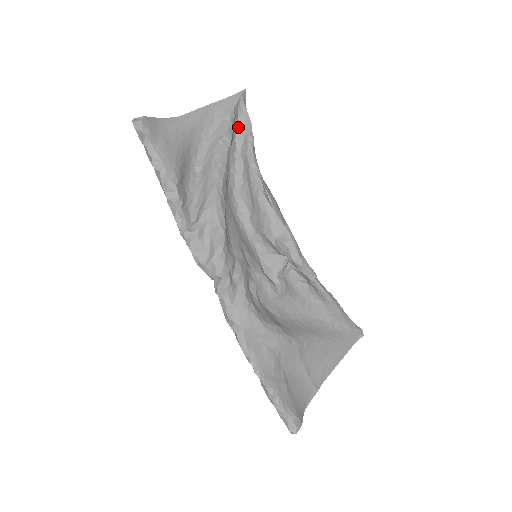
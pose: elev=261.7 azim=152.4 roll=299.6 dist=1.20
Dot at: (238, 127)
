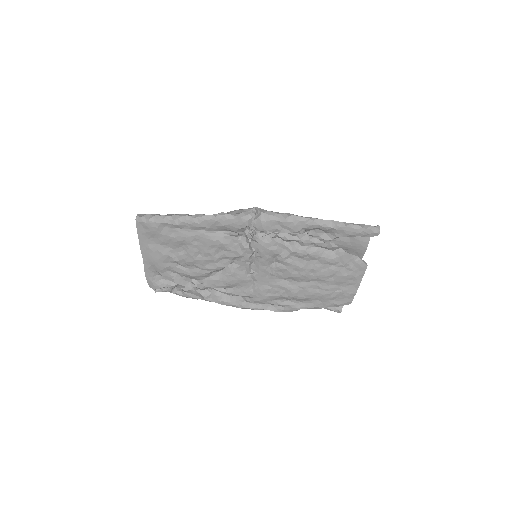
Dot at: occluded
